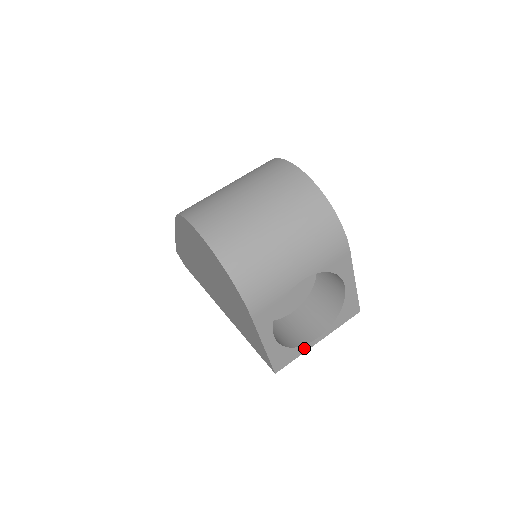
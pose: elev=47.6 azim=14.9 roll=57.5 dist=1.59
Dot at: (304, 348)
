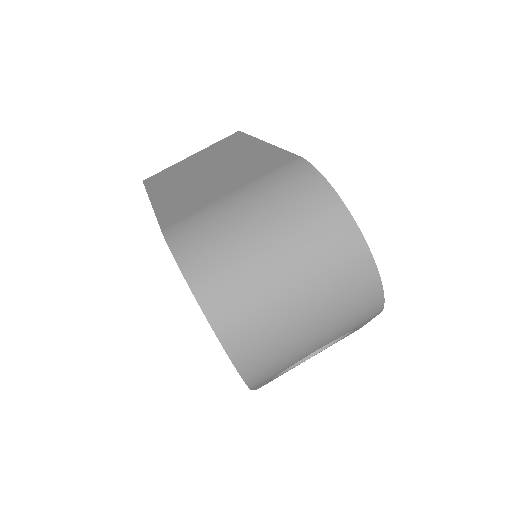
Dot at: (292, 368)
